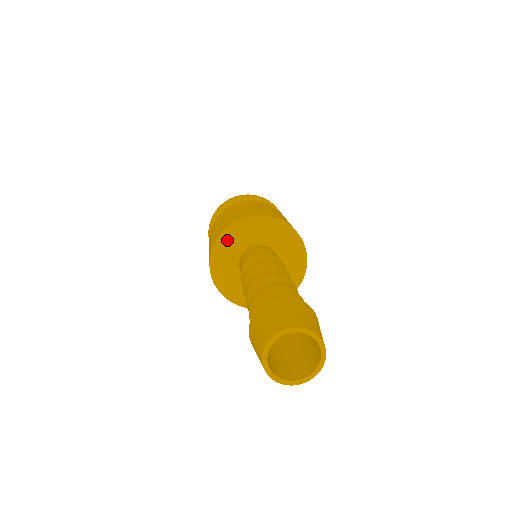
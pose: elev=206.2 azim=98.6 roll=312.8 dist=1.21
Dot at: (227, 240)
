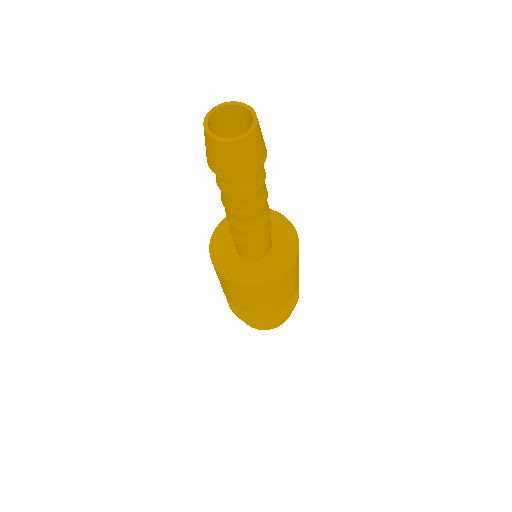
Dot at: (223, 230)
